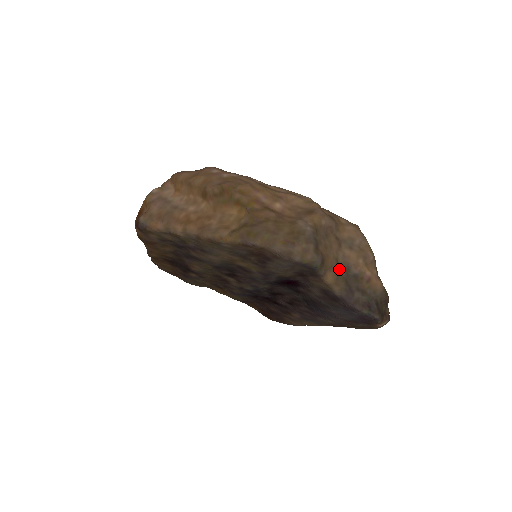
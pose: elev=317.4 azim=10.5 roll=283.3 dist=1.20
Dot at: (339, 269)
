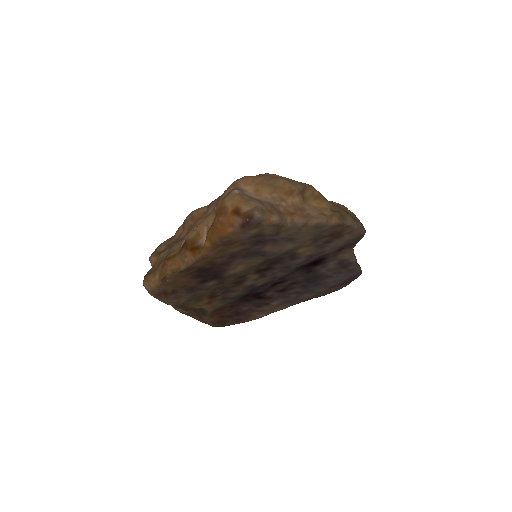
Dot at: occluded
